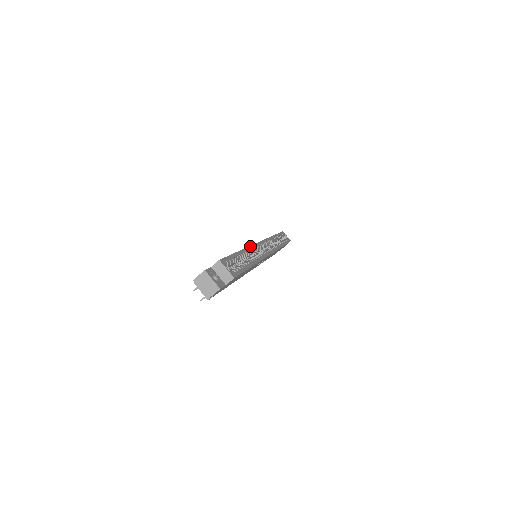
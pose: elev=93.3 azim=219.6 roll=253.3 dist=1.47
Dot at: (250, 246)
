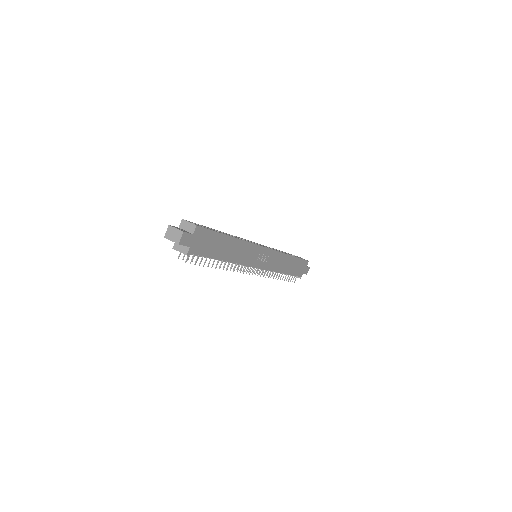
Dot at: (235, 236)
